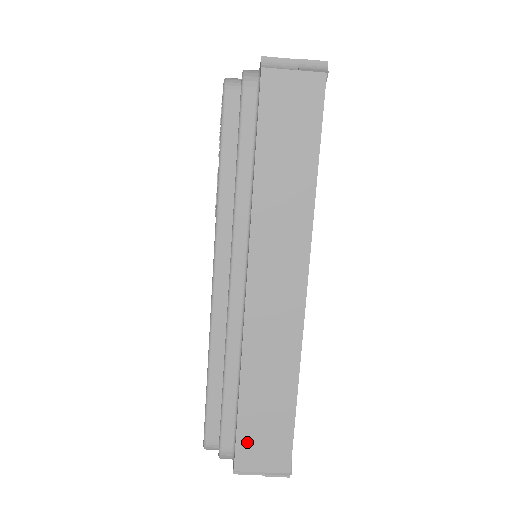
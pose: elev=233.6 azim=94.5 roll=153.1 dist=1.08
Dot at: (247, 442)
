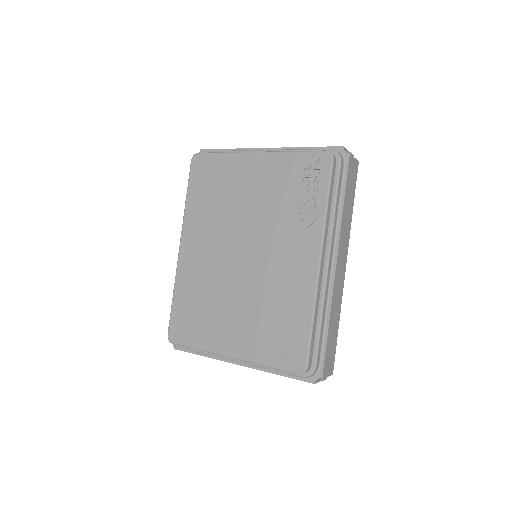
Dot at: (327, 358)
